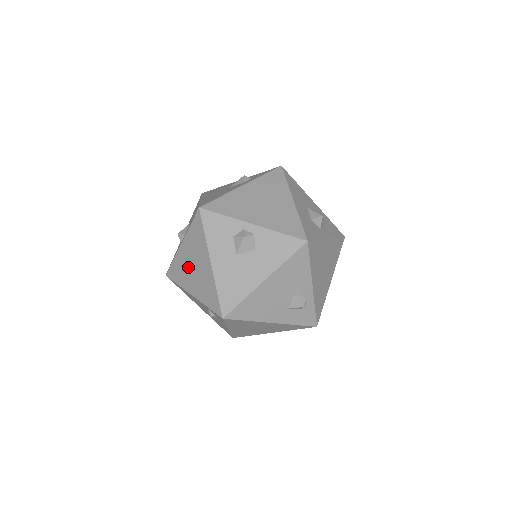
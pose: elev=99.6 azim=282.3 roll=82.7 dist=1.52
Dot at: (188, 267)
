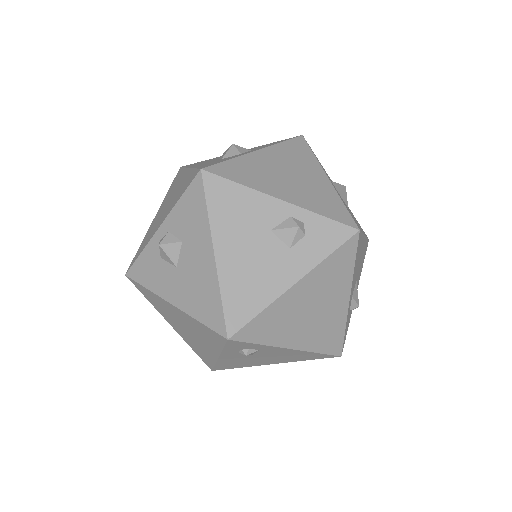
Dot at: (189, 337)
